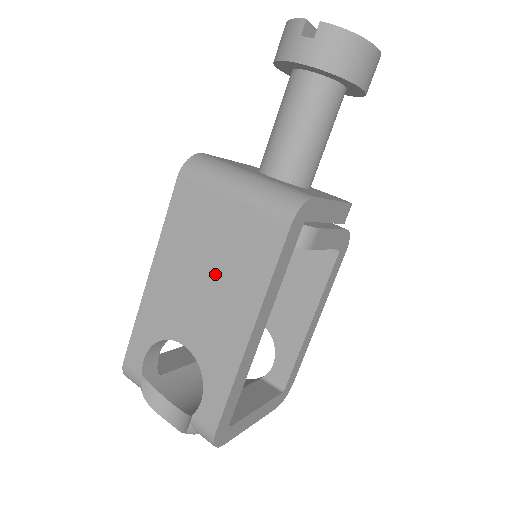
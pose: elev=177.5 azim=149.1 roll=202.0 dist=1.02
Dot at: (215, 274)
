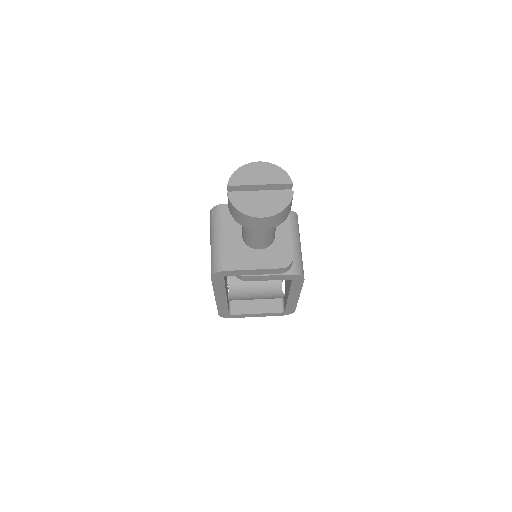
Dot at: occluded
